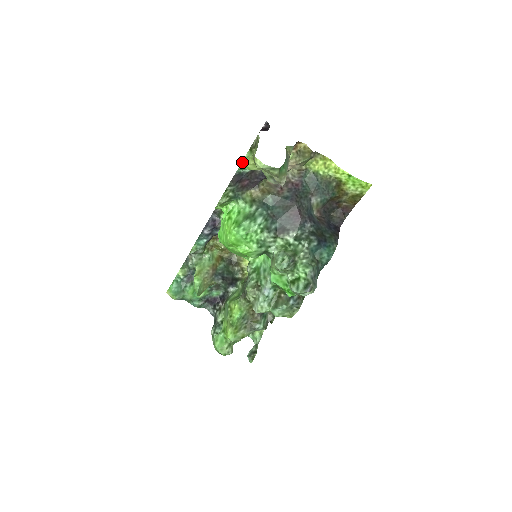
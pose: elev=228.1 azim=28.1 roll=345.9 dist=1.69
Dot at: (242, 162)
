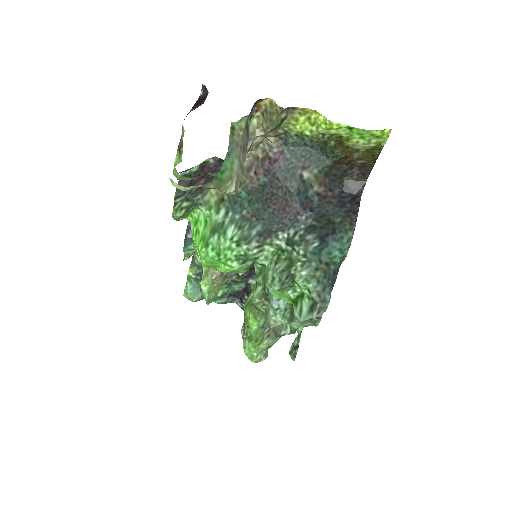
Dot at: (173, 171)
